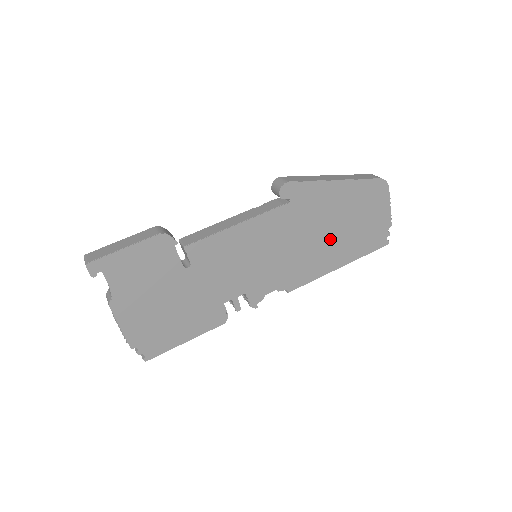
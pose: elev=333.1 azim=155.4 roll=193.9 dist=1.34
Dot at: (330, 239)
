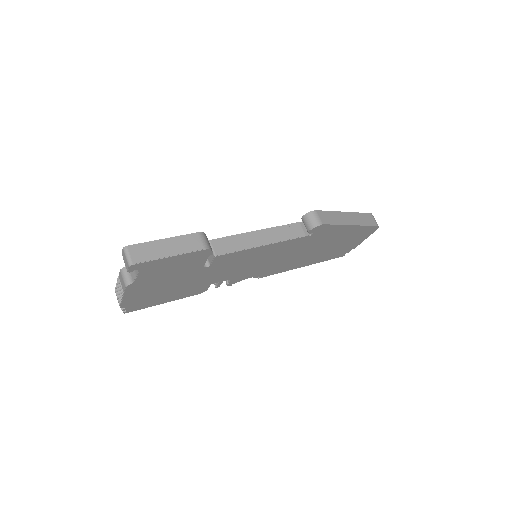
Dot at: (314, 253)
